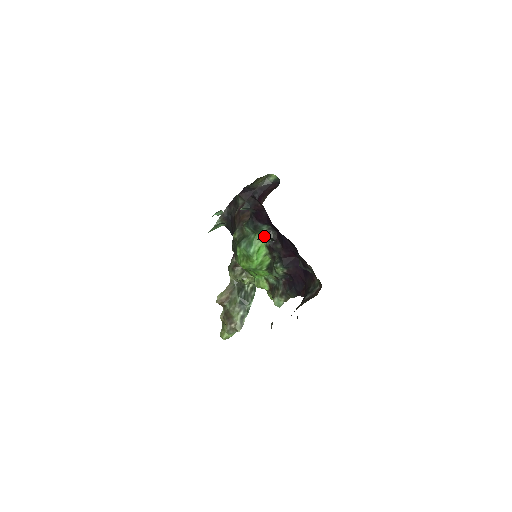
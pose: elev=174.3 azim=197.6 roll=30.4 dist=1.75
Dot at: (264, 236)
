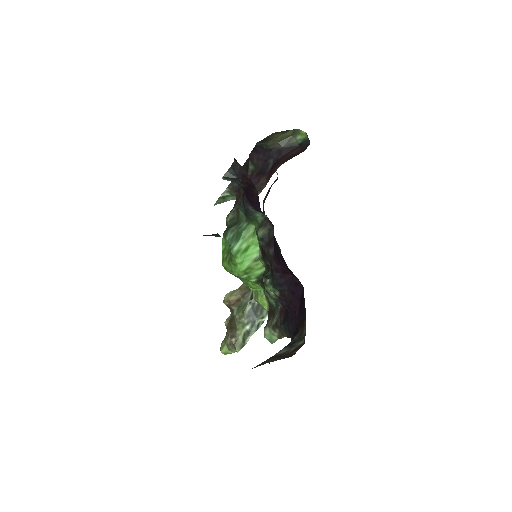
Dot at: (257, 229)
